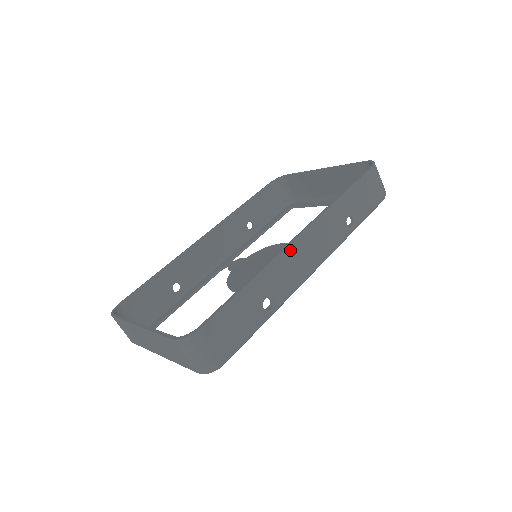
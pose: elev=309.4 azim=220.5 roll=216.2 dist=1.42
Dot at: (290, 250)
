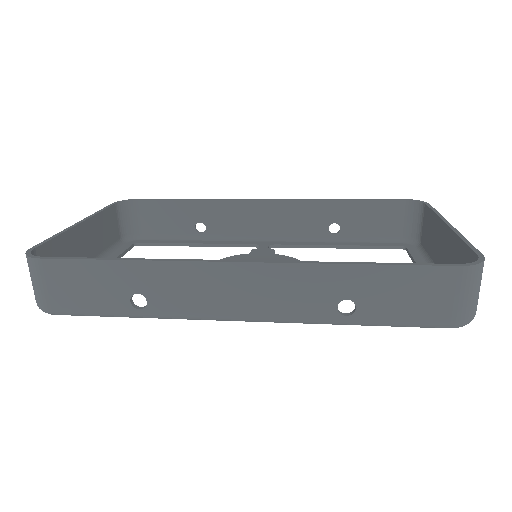
Dot at: (210, 269)
